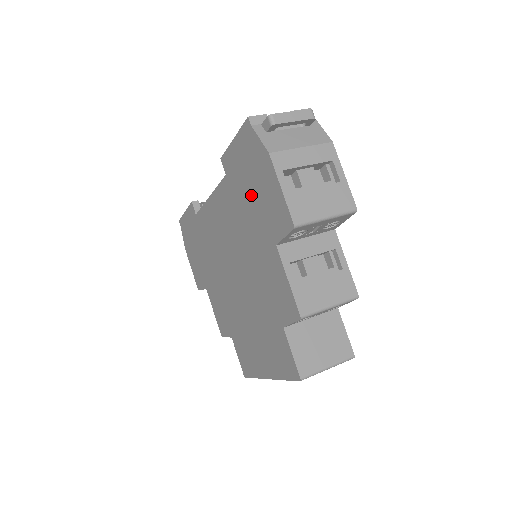
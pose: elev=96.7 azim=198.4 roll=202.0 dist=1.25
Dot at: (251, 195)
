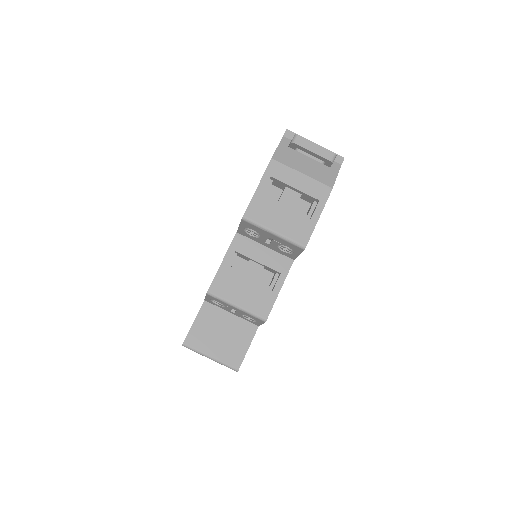
Dot at: occluded
